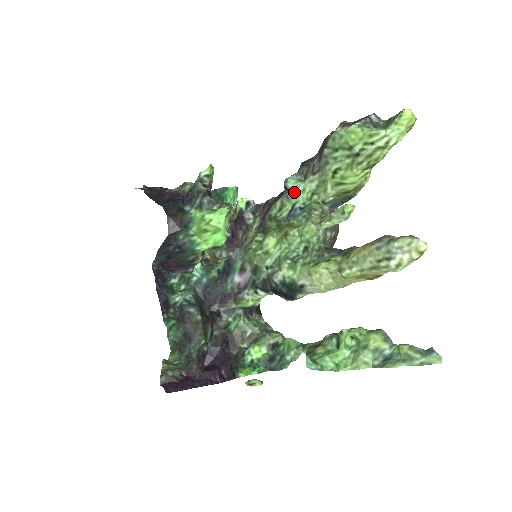
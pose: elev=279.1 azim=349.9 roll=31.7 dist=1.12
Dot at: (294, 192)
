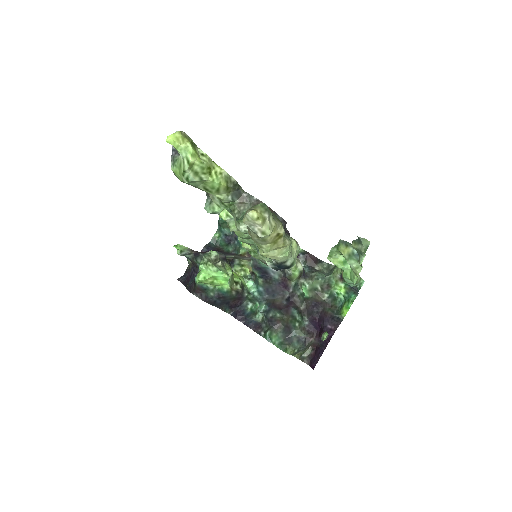
Dot at: (217, 212)
